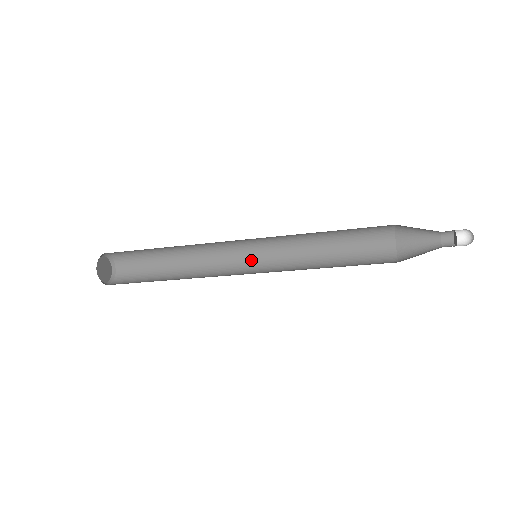
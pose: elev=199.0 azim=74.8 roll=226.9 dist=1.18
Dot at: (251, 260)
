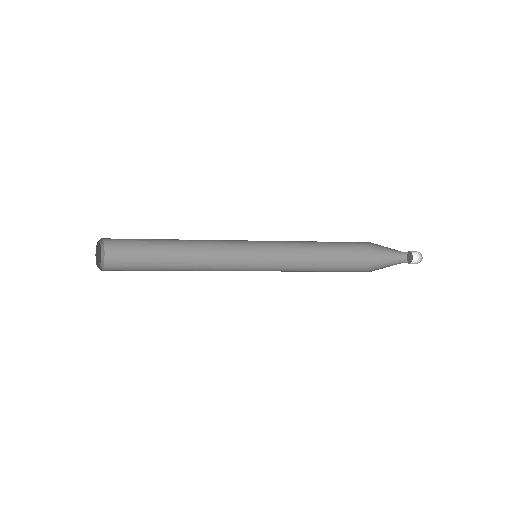
Dot at: (246, 255)
